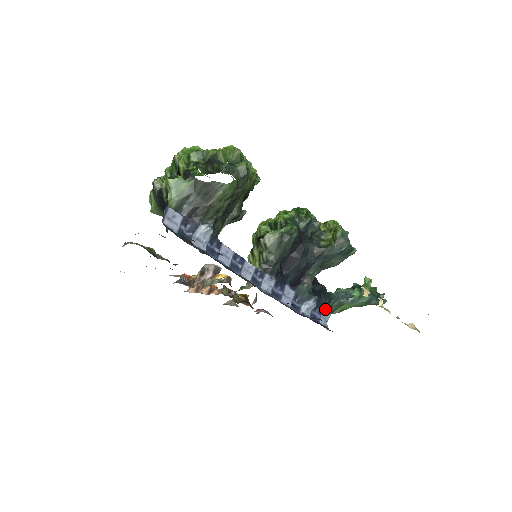
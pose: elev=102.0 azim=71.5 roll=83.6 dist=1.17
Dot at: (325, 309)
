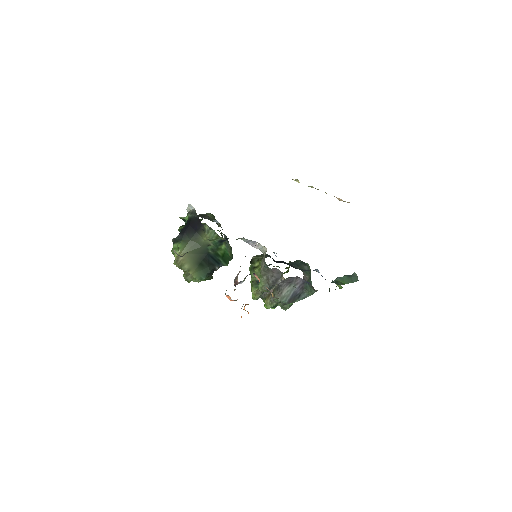
Dot at: occluded
